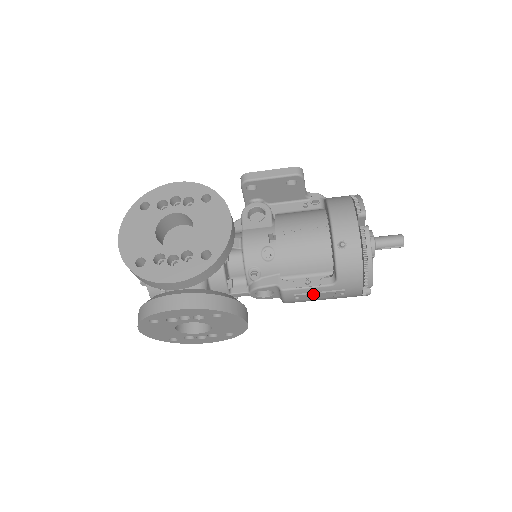
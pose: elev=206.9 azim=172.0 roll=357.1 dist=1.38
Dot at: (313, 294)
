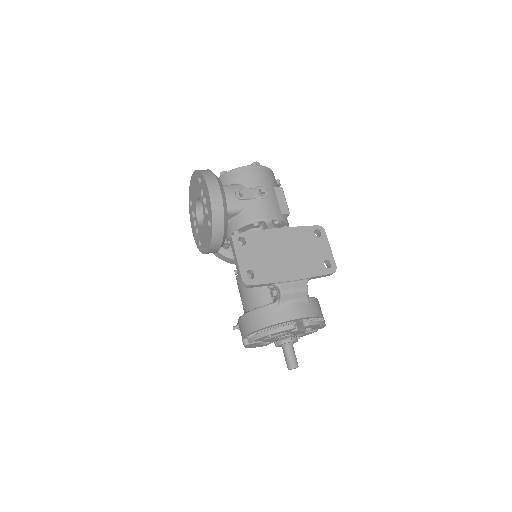
Dot at: occluded
